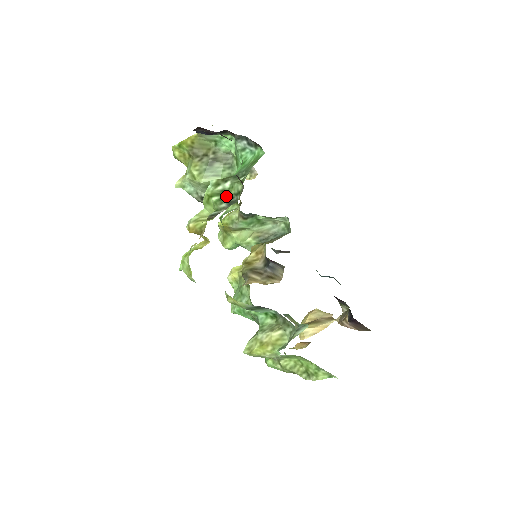
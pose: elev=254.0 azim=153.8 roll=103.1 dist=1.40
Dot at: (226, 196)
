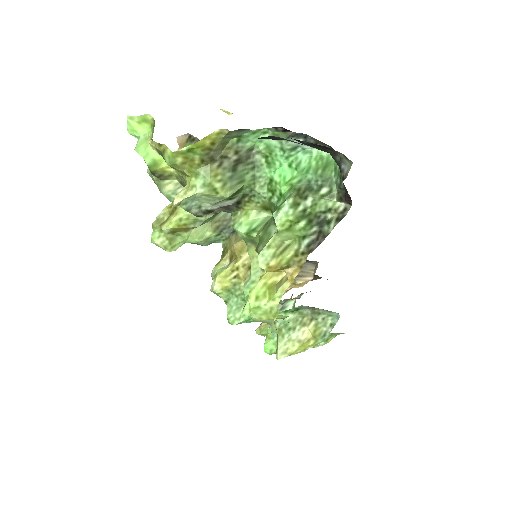
Dot at: (312, 217)
